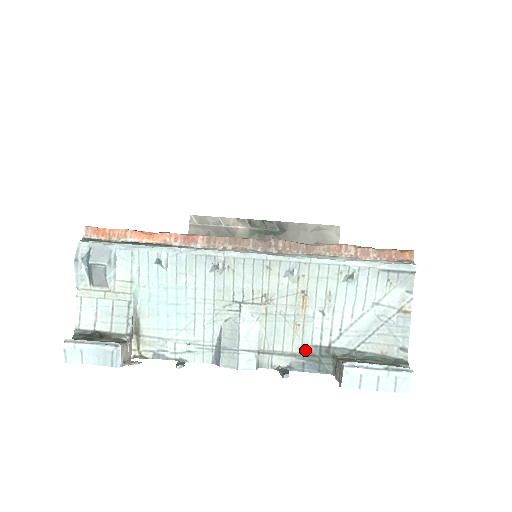
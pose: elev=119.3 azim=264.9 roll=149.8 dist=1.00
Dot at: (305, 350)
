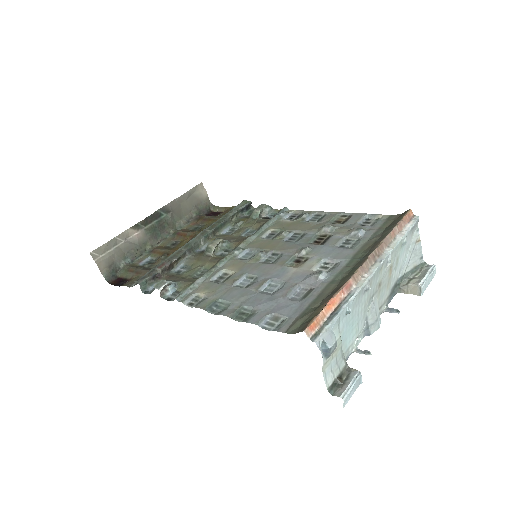
Dot at: (390, 292)
